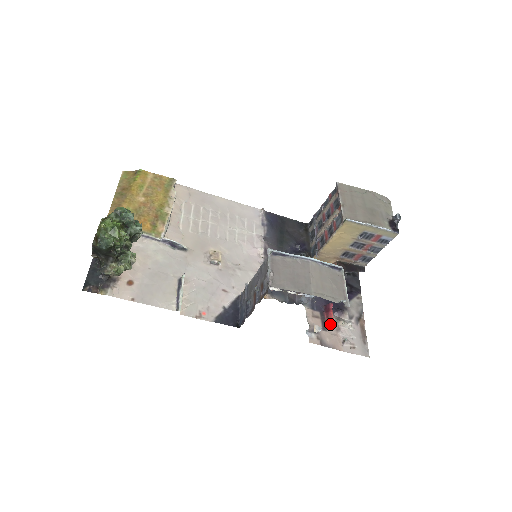
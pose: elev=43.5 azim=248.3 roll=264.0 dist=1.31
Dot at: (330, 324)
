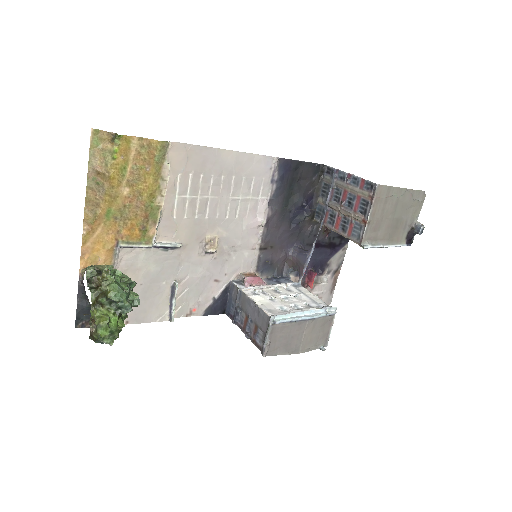
Dot at: (308, 286)
